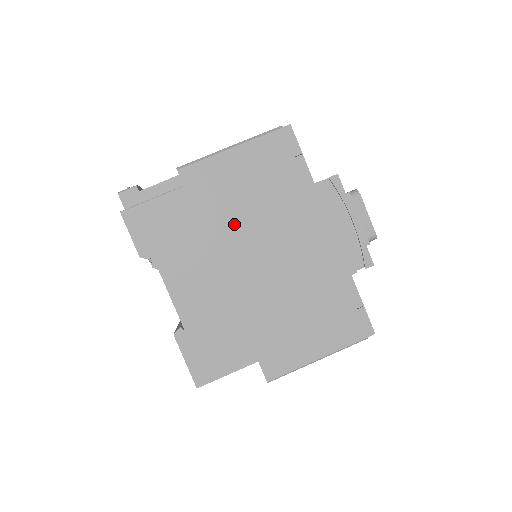
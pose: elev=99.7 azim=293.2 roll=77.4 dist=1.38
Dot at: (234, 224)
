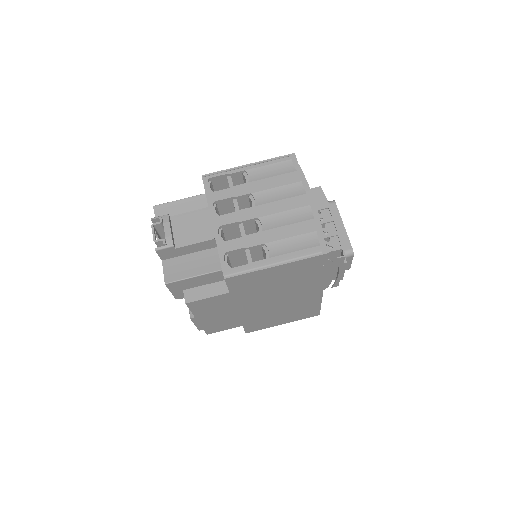
Dot at: (256, 294)
